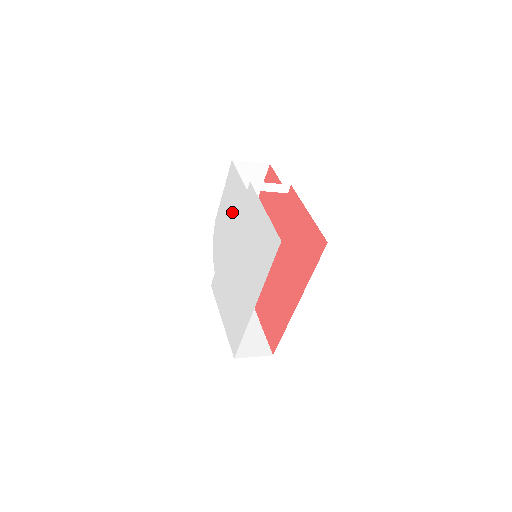
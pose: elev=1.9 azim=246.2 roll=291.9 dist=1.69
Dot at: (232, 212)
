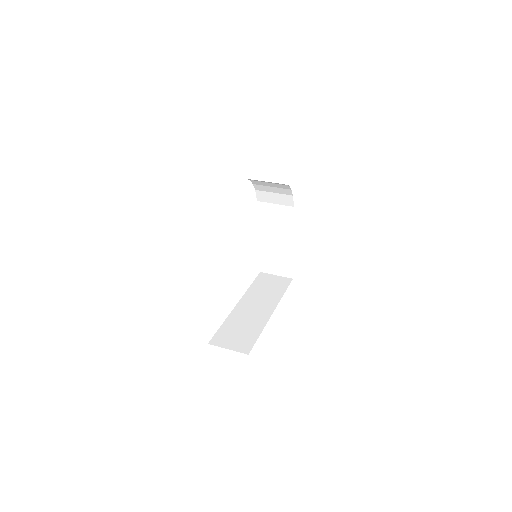
Dot at: occluded
